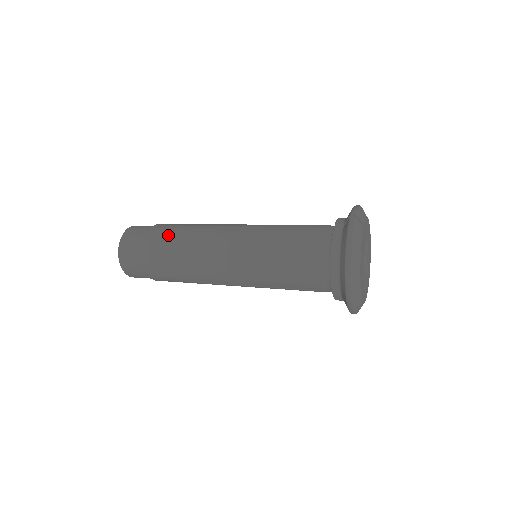
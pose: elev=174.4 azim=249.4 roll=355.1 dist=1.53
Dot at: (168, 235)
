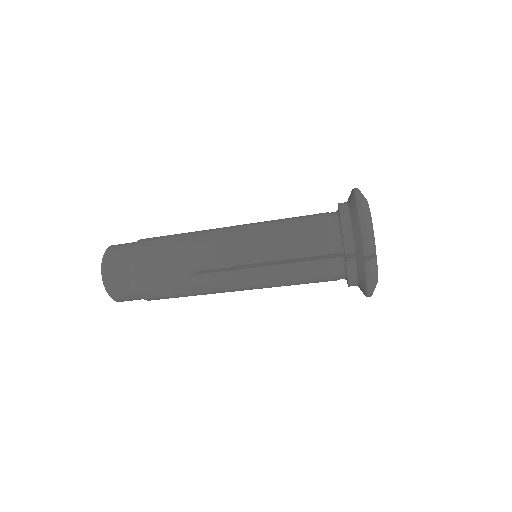
Dot at: (167, 235)
